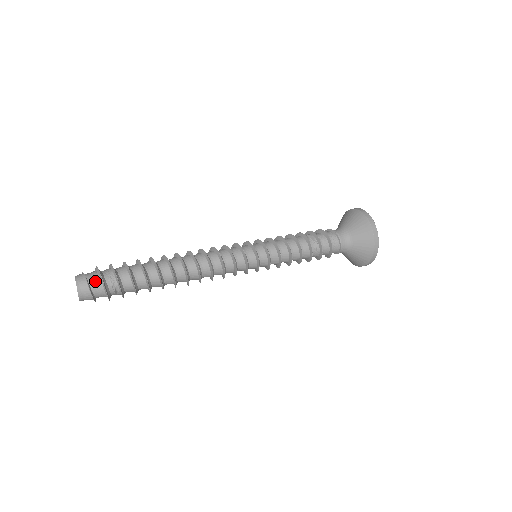
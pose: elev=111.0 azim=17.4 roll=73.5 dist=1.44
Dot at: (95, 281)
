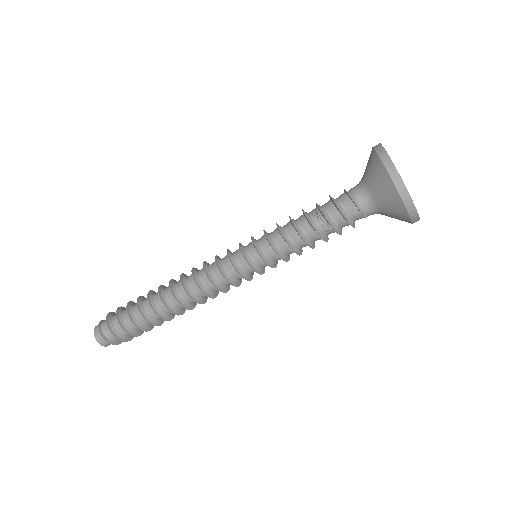
Dot at: (106, 329)
